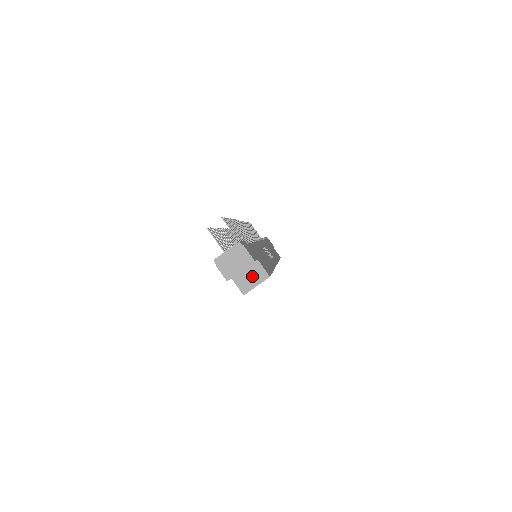
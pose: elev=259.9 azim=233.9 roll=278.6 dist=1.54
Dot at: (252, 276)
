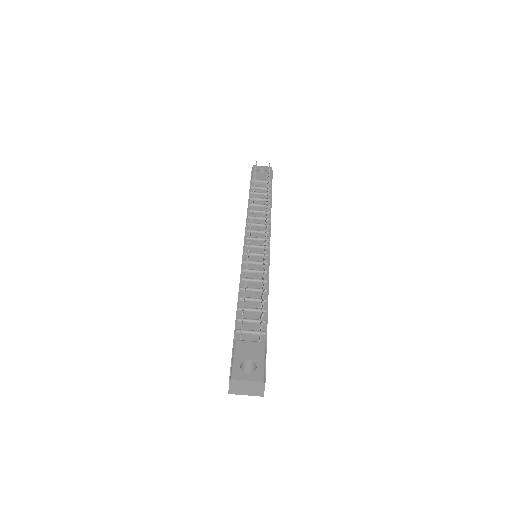
Dot at: occluded
